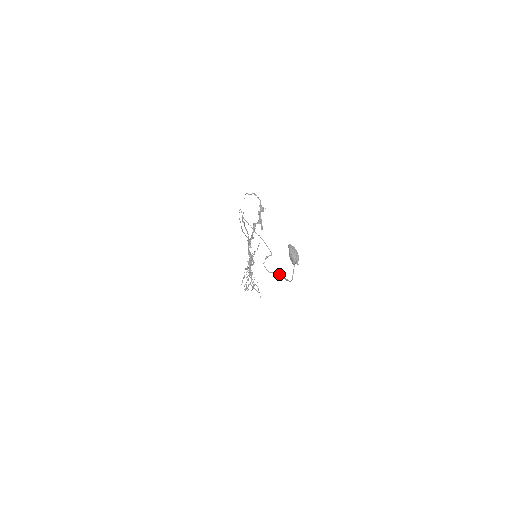
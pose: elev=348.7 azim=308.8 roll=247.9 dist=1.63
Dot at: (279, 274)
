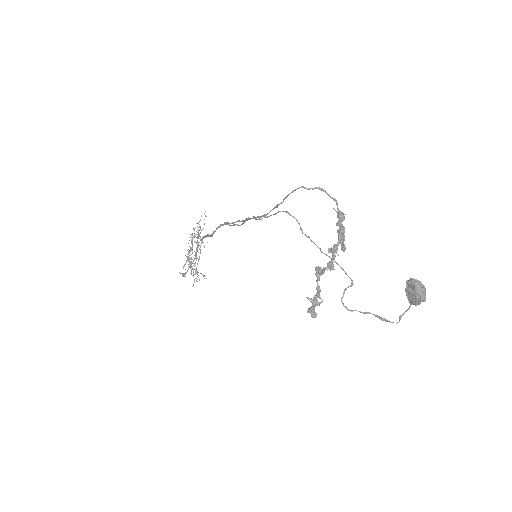
Dot at: (368, 312)
